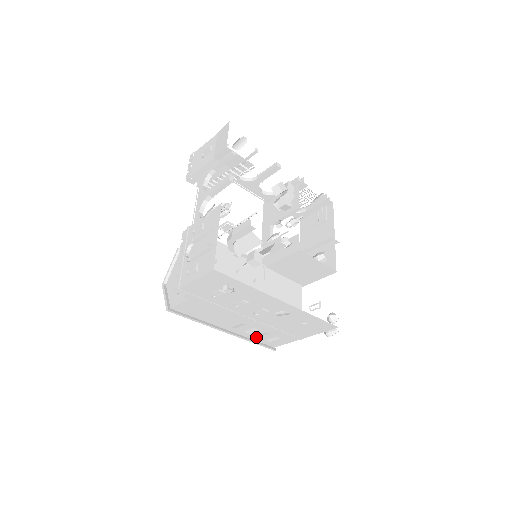
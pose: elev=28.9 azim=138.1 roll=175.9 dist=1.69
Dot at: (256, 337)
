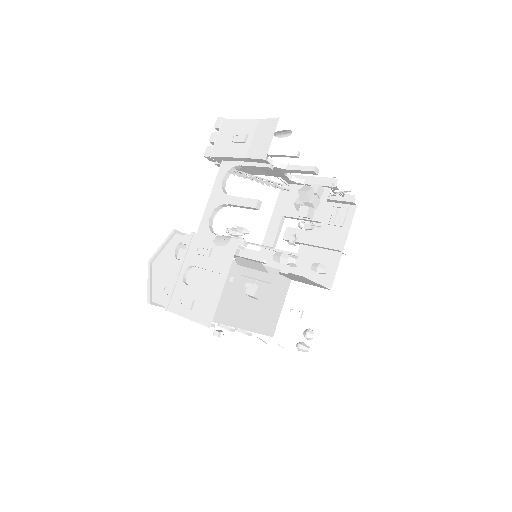
Dot at: occluded
